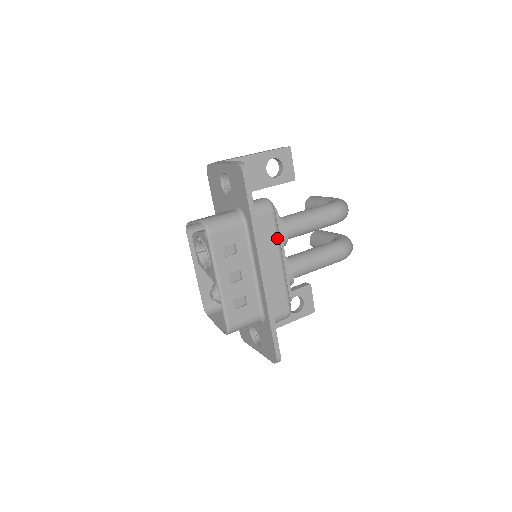
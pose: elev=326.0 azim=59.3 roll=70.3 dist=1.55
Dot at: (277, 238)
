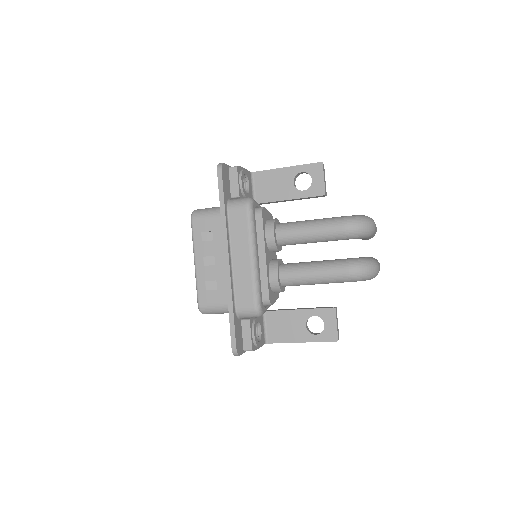
Dot at: (249, 233)
